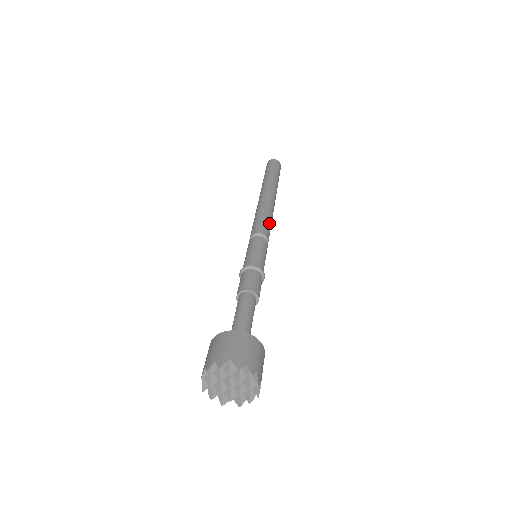
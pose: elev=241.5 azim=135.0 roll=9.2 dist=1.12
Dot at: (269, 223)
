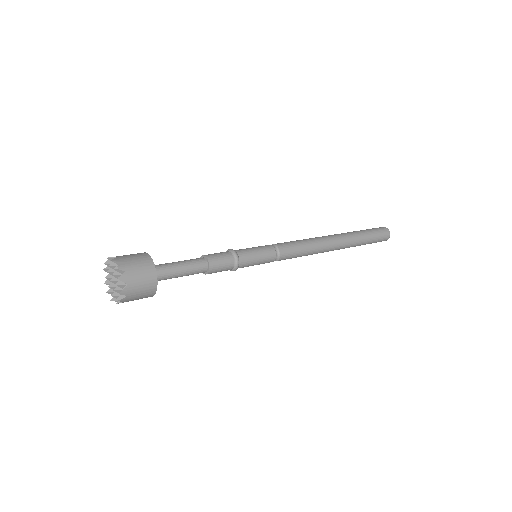
Dot at: (298, 246)
